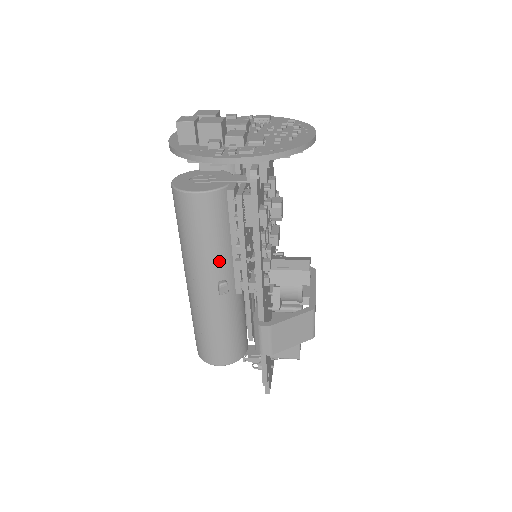
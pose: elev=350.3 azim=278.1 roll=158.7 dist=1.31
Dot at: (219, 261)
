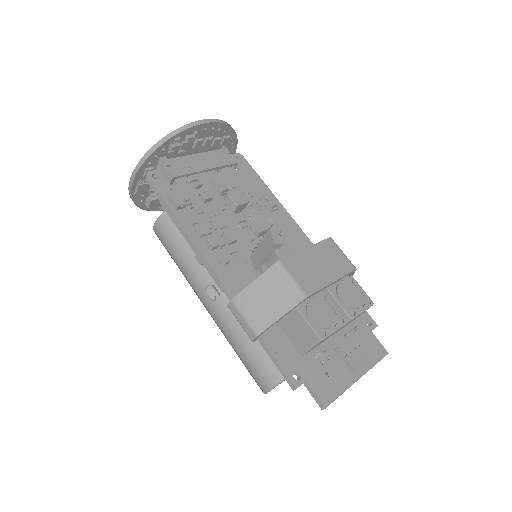
Dot at: (198, 269)
